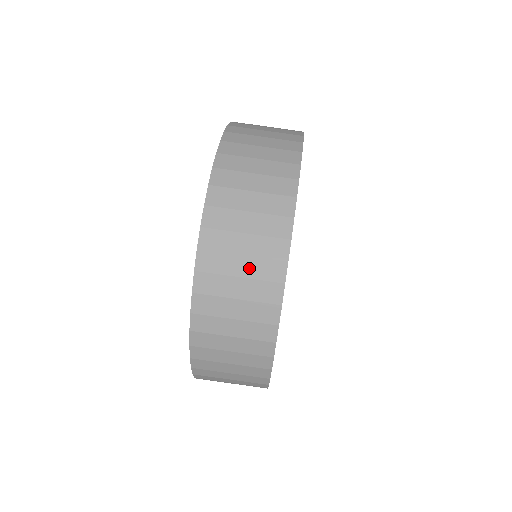
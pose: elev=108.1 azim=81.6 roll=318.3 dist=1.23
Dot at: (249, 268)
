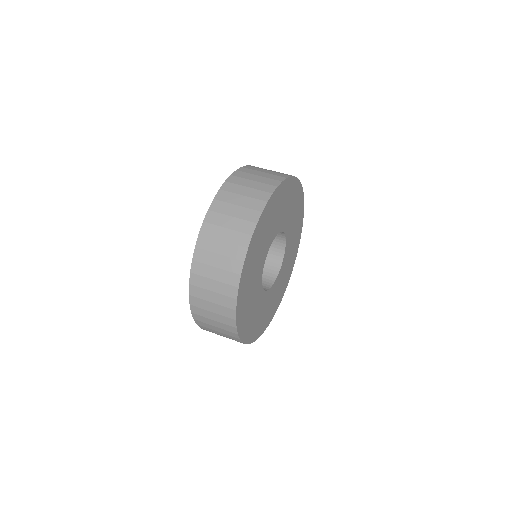
Dot at: (250, 193)
